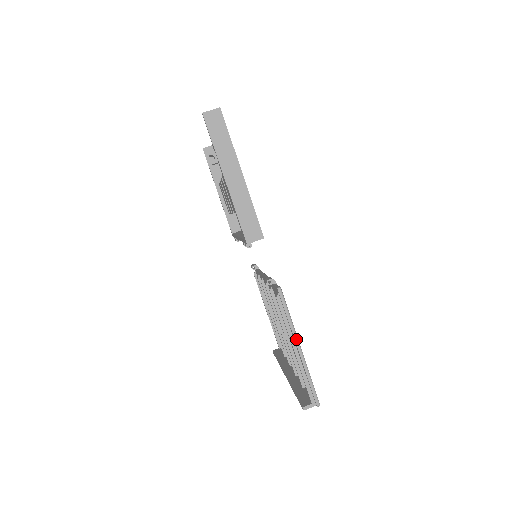
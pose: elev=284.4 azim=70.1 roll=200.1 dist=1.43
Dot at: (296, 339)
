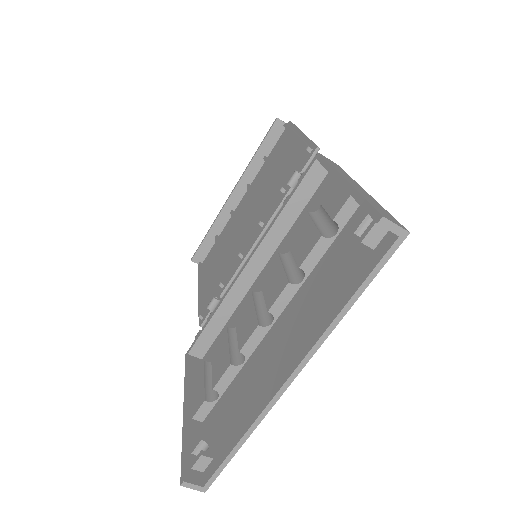
Dot at: occluded
